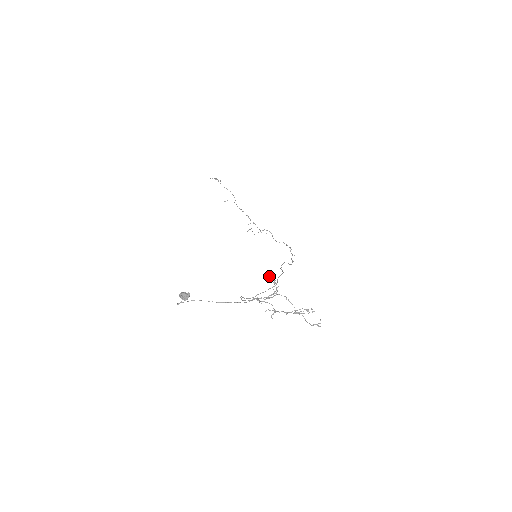
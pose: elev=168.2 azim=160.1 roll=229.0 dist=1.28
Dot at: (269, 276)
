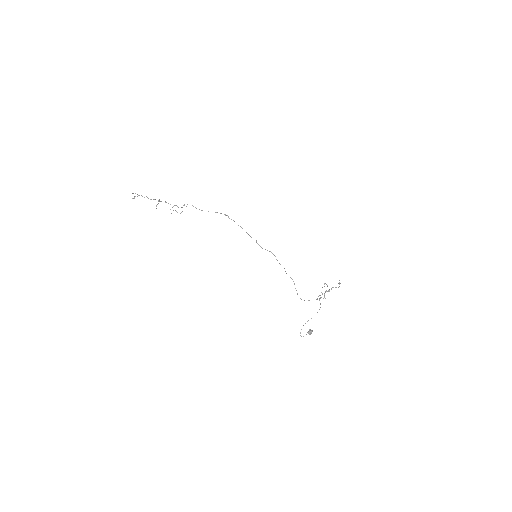
Dot at: occluded
